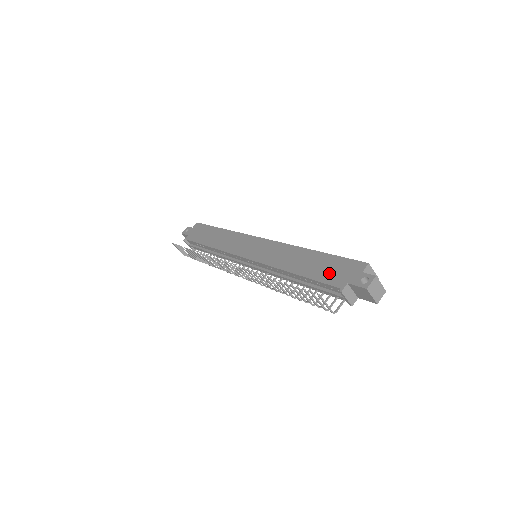
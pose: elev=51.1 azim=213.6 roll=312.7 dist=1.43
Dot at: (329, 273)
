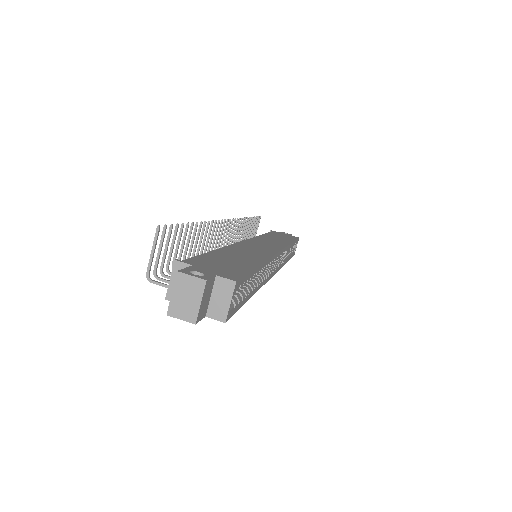
Dot at: (215, 261)
